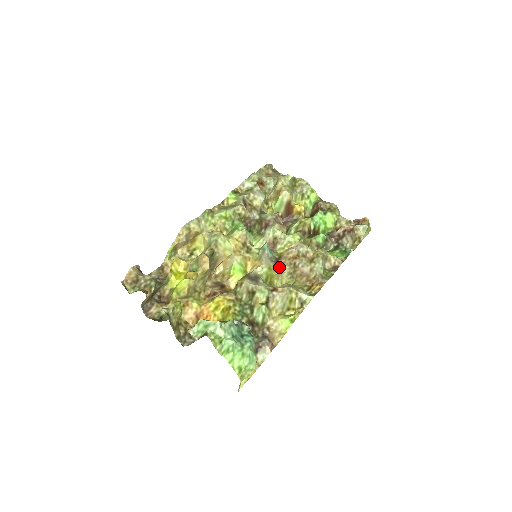
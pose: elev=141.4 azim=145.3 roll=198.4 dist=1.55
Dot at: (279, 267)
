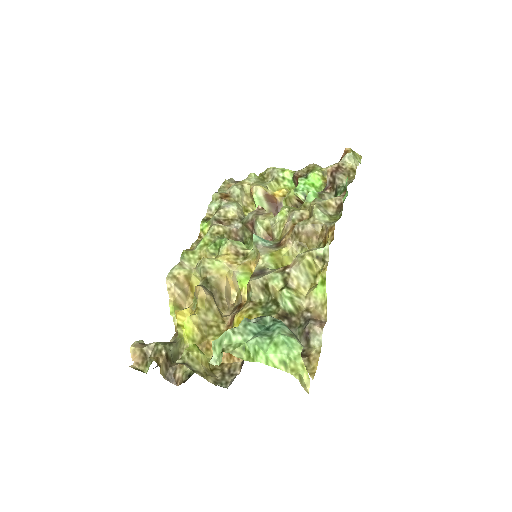
Dot at: (282, 247)
